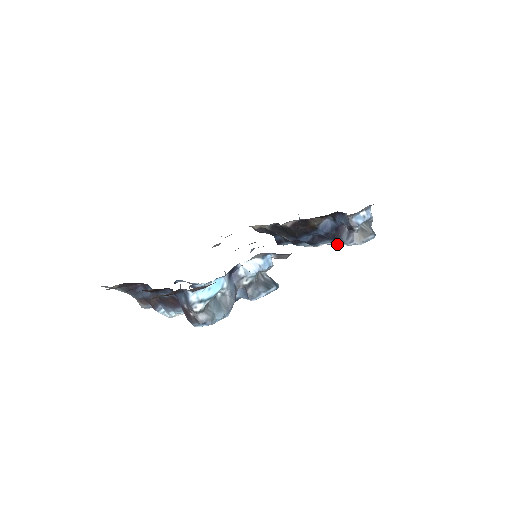
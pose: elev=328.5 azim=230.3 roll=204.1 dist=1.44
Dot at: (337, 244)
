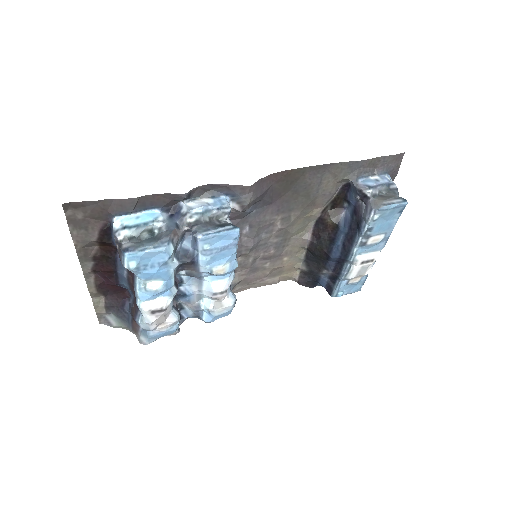
Dot at: (362, 229)
